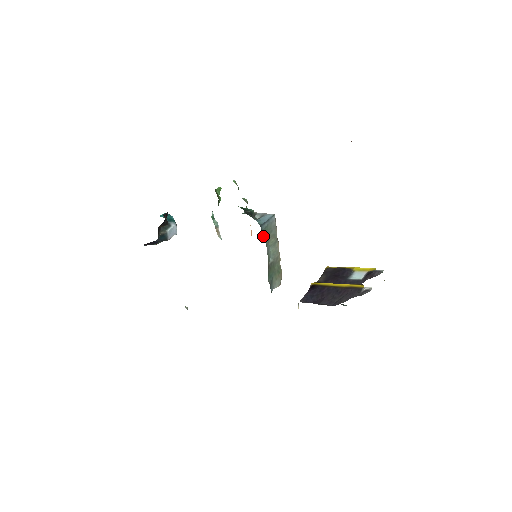
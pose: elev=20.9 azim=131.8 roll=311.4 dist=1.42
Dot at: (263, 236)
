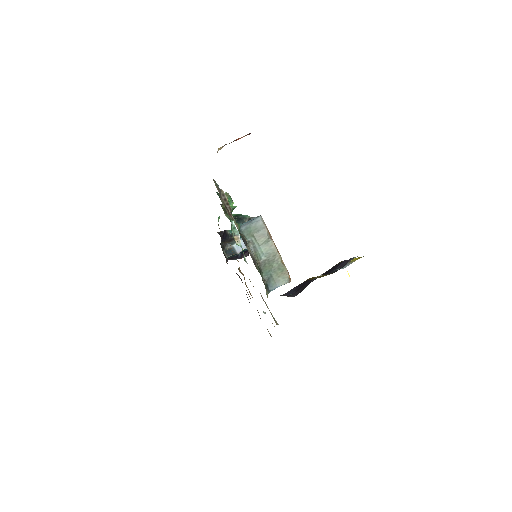
Dot at: (246, 236)
